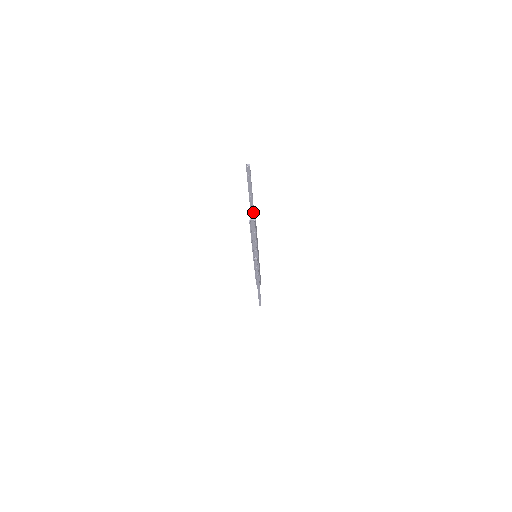
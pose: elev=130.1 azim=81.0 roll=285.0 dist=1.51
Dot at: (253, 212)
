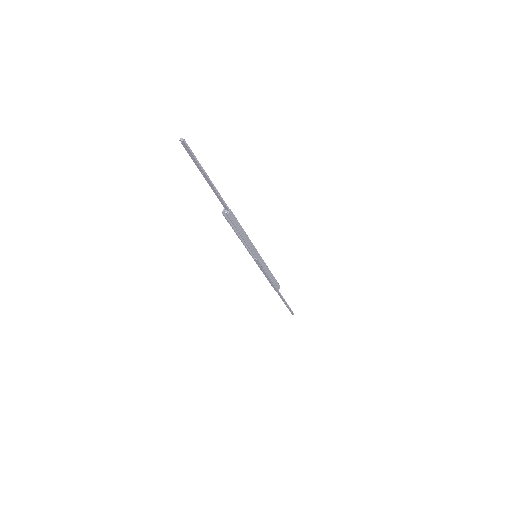
Dot at: (222, 202)
